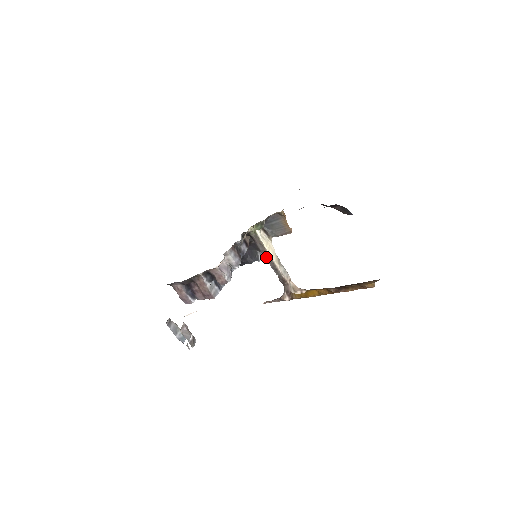
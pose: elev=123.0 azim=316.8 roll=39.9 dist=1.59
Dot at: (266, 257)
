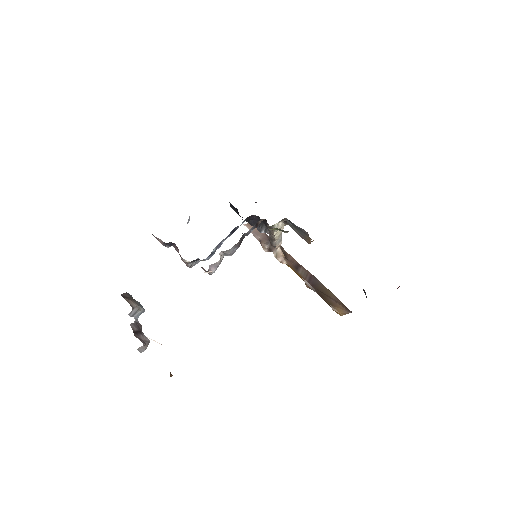
Dot at: (269, 233)
